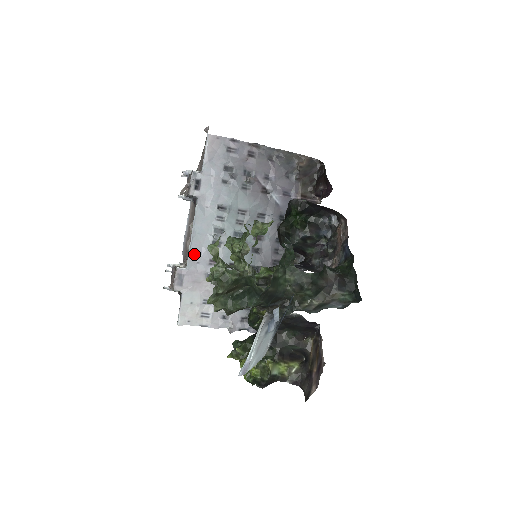
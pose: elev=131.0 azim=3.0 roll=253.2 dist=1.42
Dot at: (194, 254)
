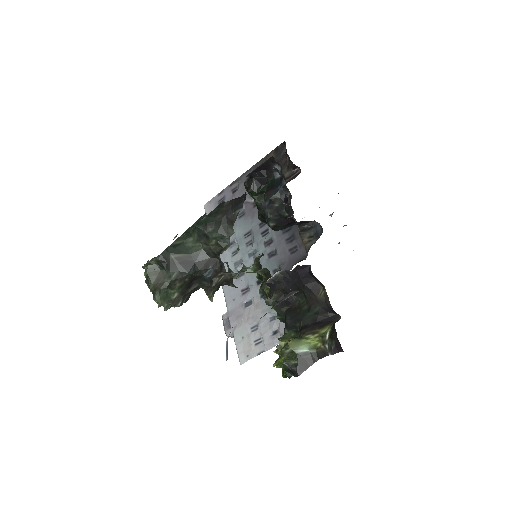
Dot at: (228, 295)
